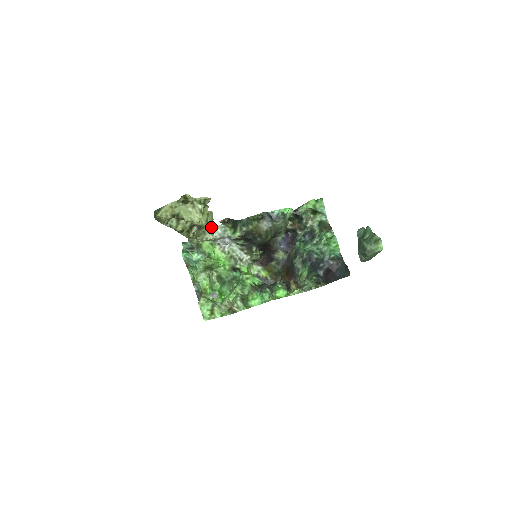
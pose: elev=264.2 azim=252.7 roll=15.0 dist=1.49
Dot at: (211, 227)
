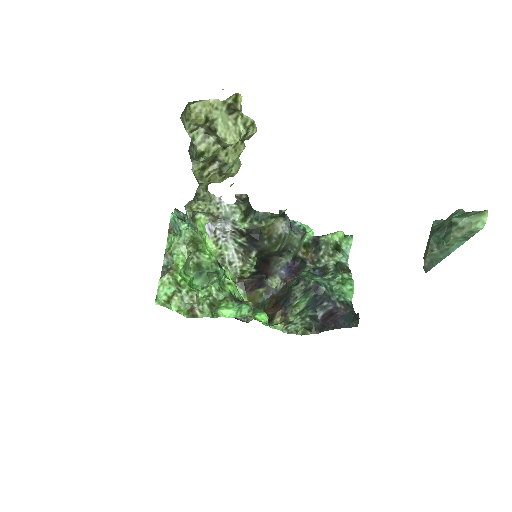
Dot at: (221, 200)
